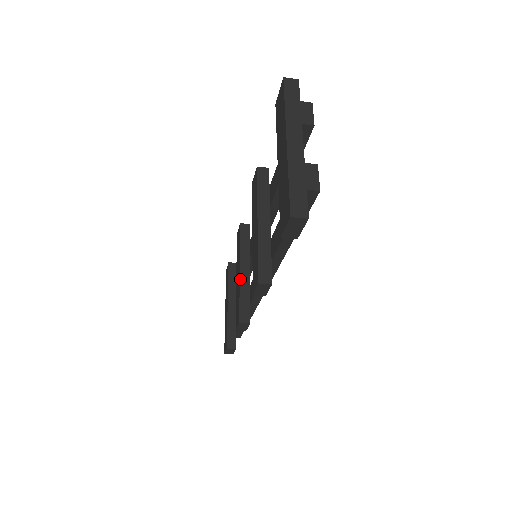
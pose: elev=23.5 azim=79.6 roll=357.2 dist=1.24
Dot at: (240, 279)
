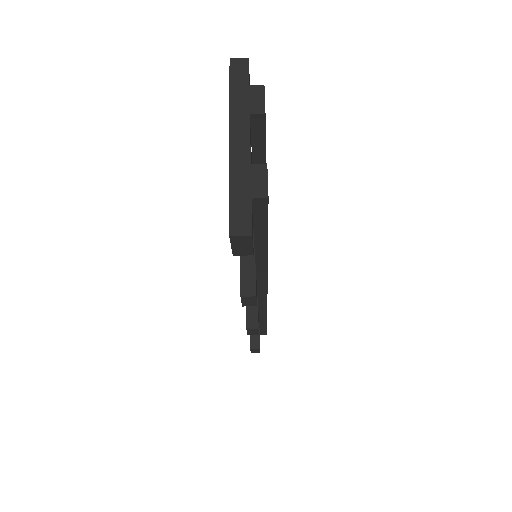
Dot at: occluded
